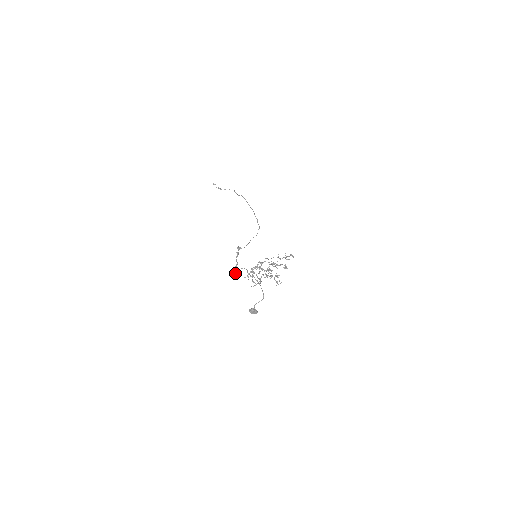
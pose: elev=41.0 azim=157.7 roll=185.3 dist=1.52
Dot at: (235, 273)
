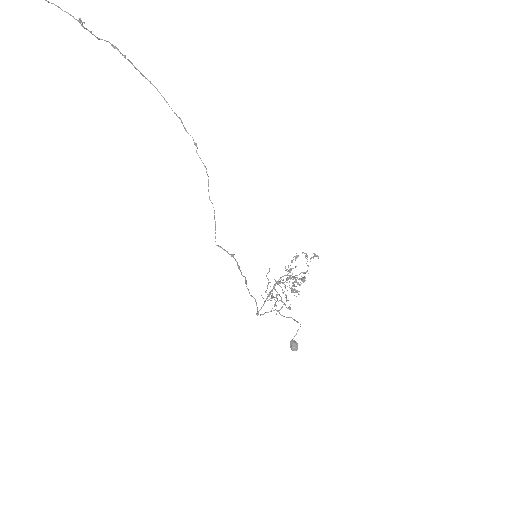
Dot at: occluded
